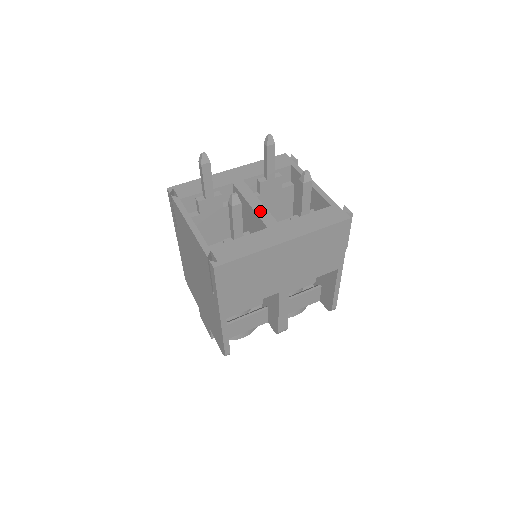
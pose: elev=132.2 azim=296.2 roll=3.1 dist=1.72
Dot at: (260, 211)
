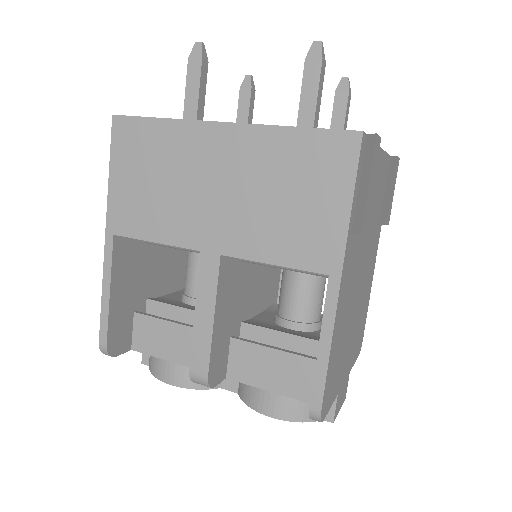
Dot at: occluded
